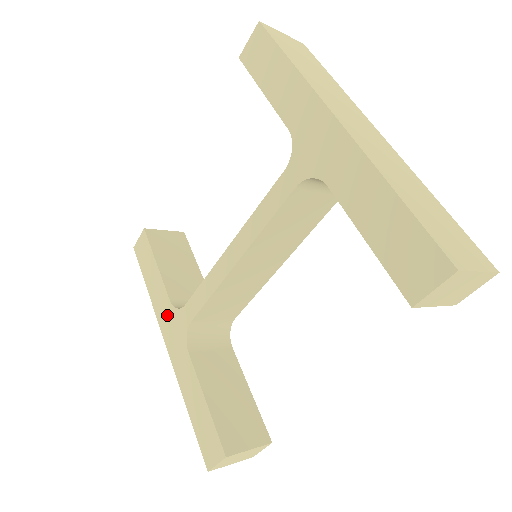
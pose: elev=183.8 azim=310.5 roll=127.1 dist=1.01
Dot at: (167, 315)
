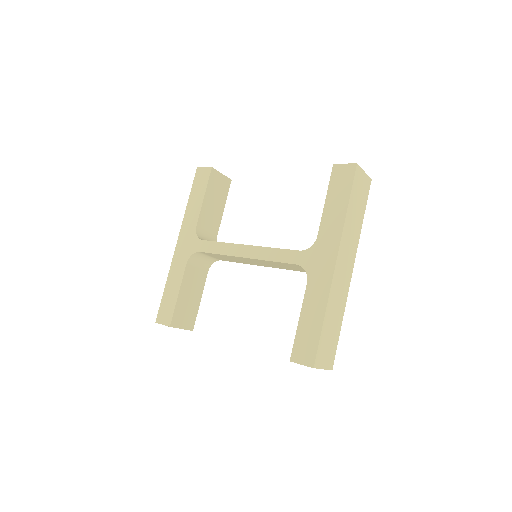
Dot at: (189, 231)
